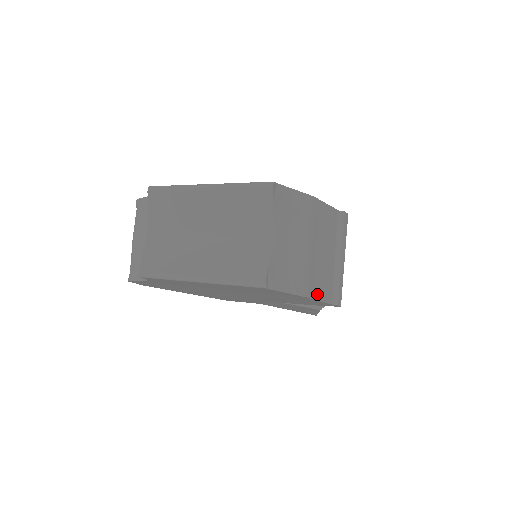
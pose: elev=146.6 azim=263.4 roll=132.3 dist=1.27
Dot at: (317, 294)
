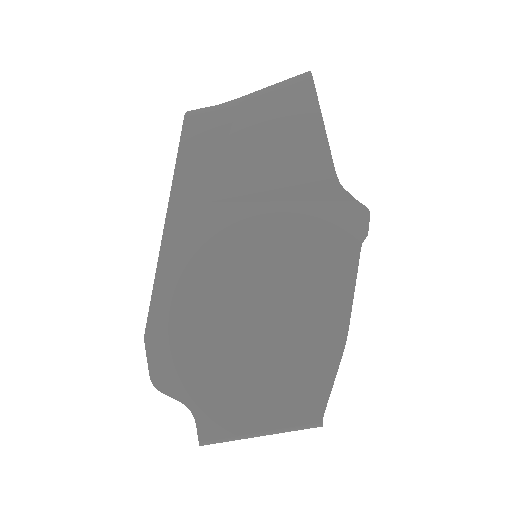
Dot at: occluded
